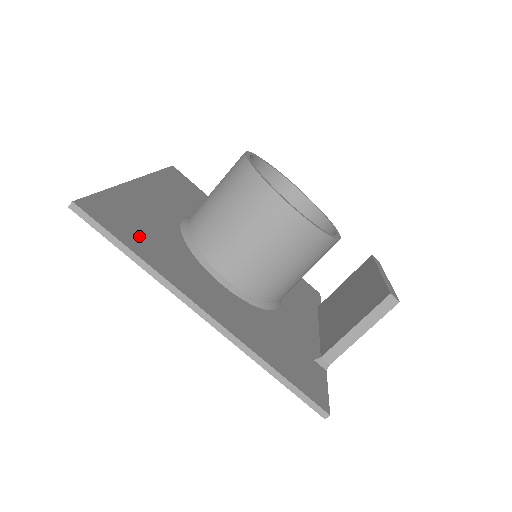
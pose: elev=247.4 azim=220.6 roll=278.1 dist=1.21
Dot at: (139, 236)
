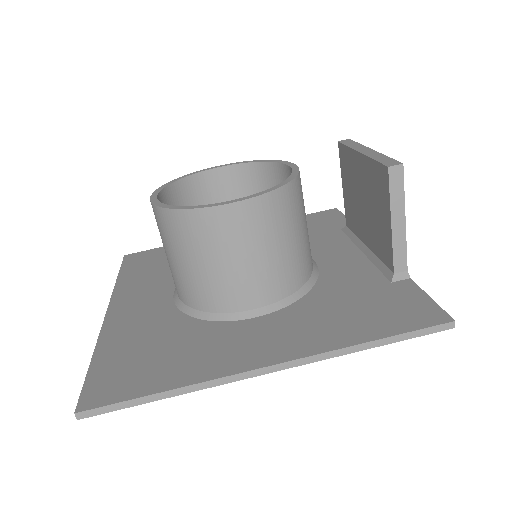
Dot at: (153, 368)
